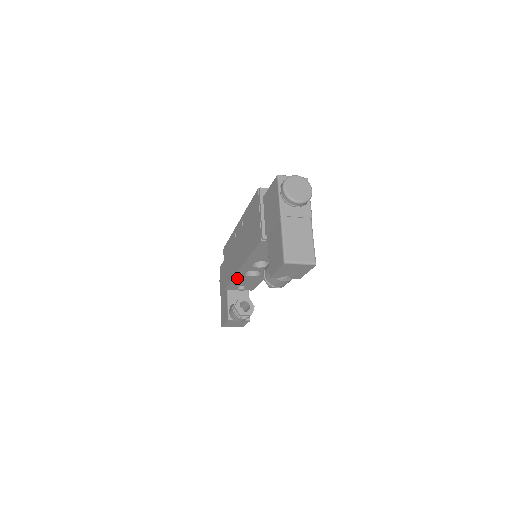
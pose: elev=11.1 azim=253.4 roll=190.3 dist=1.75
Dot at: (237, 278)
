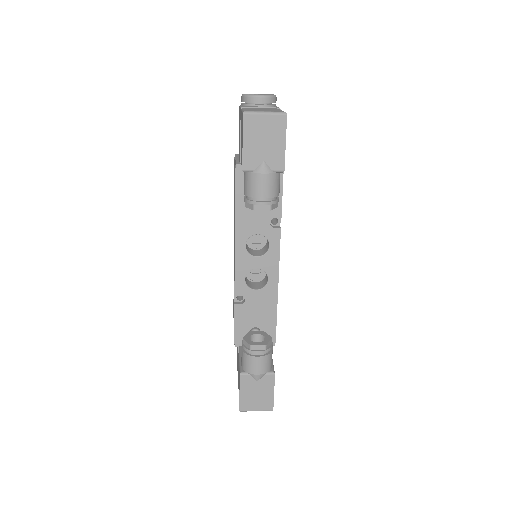
Dot at: (241, 303)
